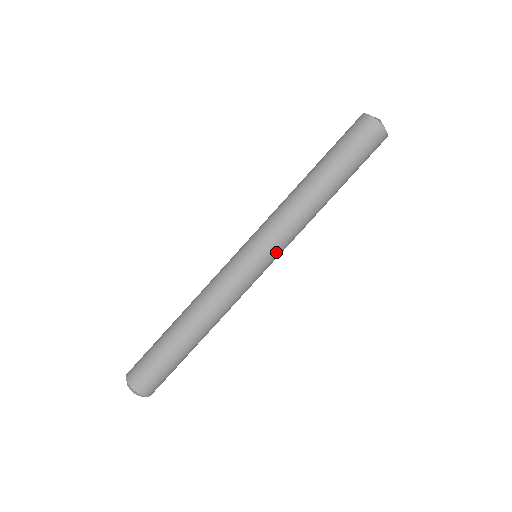
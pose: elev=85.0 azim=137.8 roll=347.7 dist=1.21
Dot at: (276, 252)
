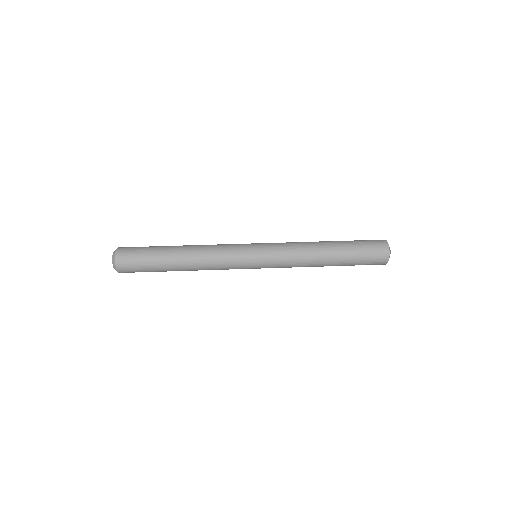
Dot at: (270, 254)
